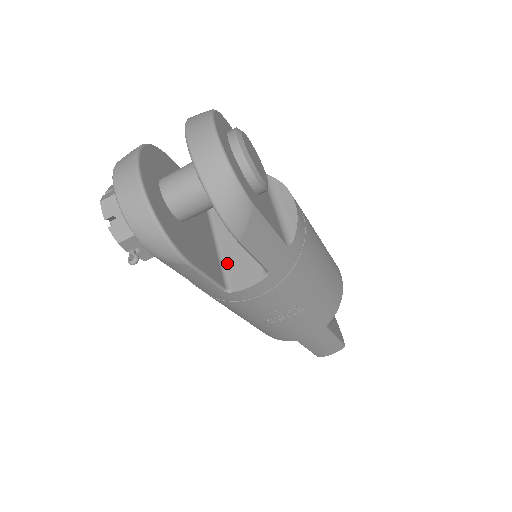
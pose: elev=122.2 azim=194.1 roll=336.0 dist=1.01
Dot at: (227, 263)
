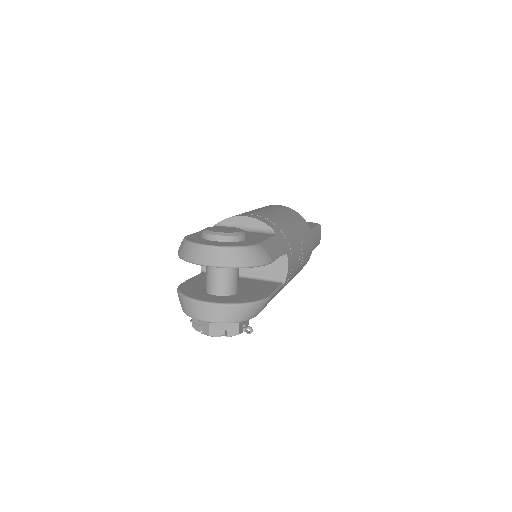
Dot at: (264, 276)
